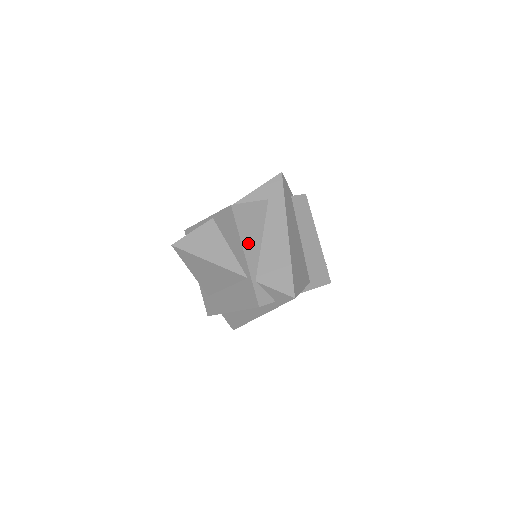
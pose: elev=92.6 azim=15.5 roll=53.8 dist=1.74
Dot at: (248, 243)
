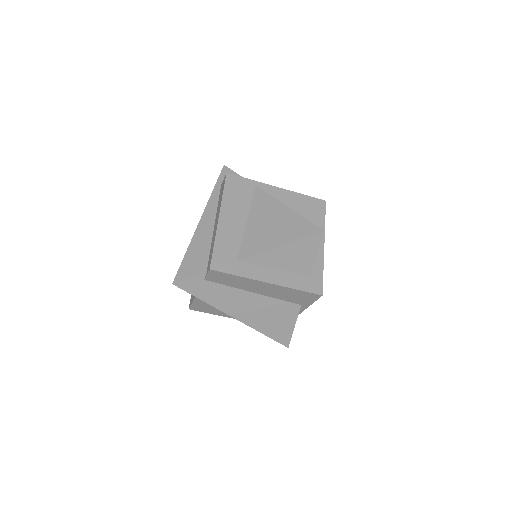
Dot at: (228, 315)
